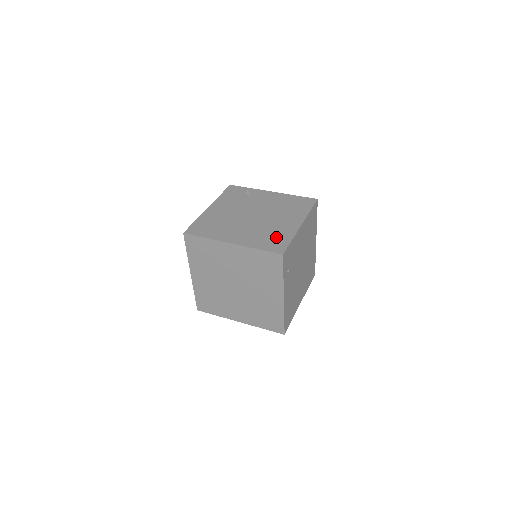
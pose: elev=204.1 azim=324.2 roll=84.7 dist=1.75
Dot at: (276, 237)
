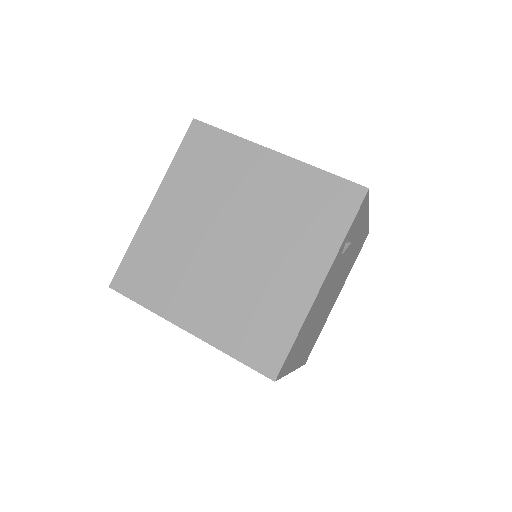
Dot at: occluded
